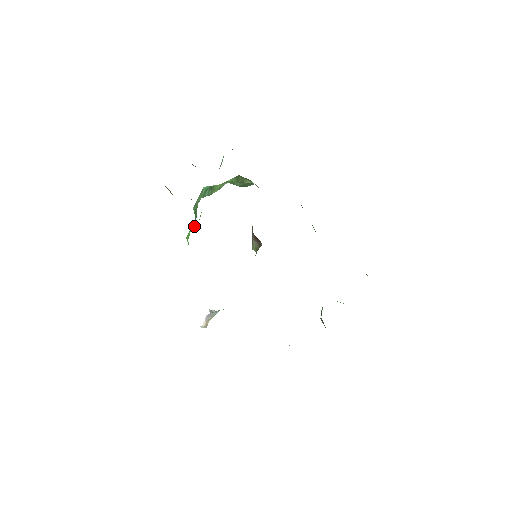
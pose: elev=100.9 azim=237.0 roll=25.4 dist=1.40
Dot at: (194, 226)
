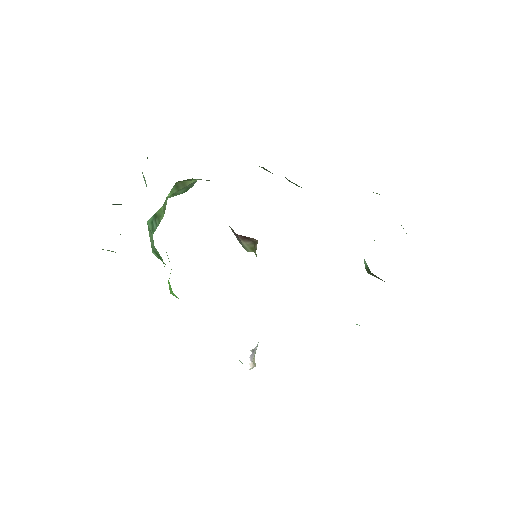
Dot at: occluded
